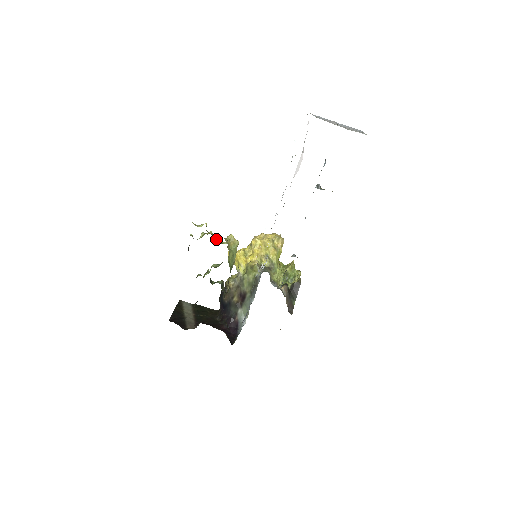
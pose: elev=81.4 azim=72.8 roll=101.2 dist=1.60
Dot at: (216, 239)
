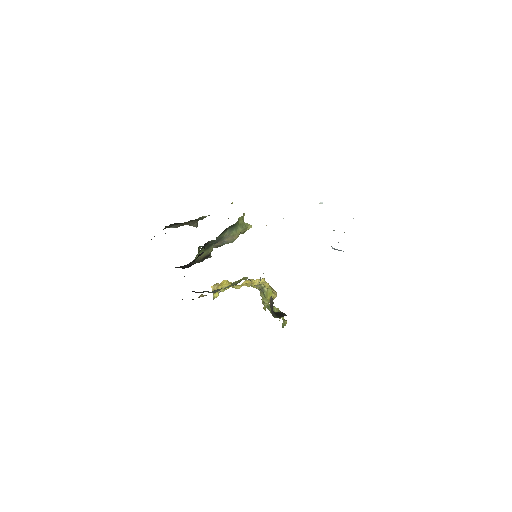
Dot at: occluded
